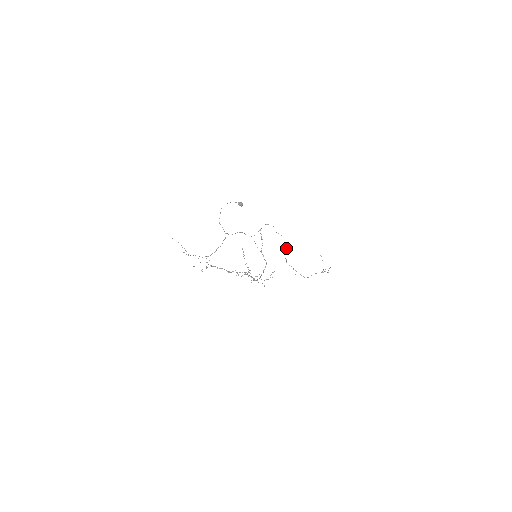
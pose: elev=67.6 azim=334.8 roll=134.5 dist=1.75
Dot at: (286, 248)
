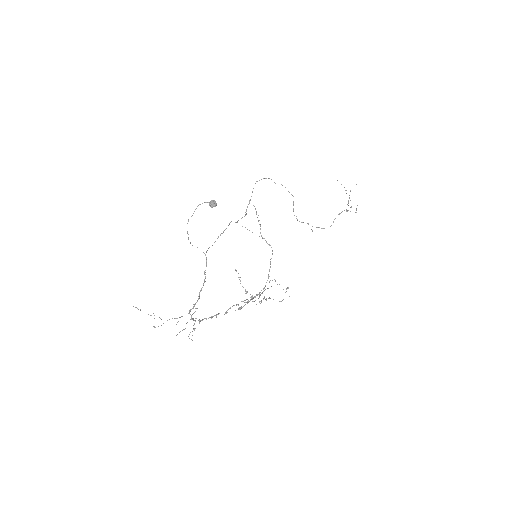
Dot at: (293, 201)
